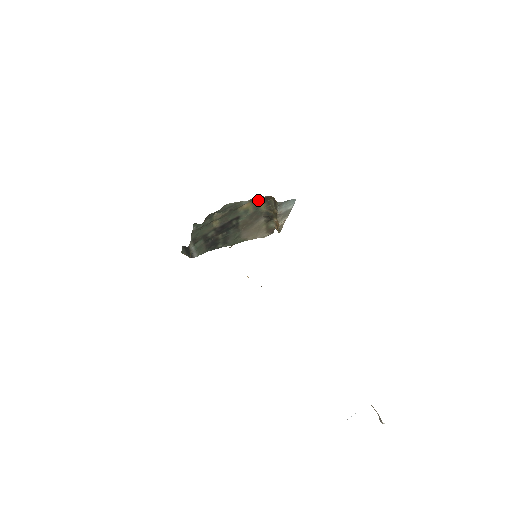
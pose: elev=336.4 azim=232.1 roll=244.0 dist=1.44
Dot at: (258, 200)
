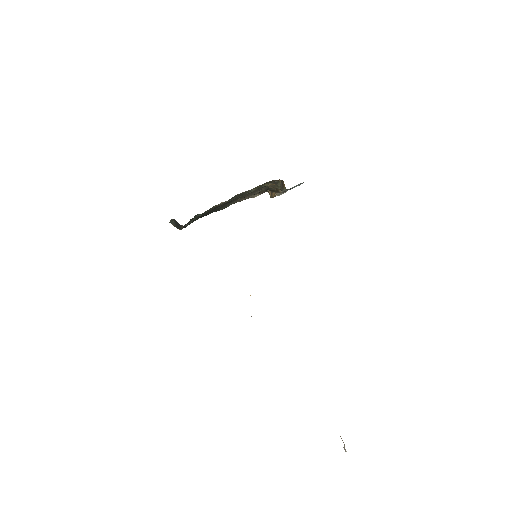
Dot at: (266, 182)
